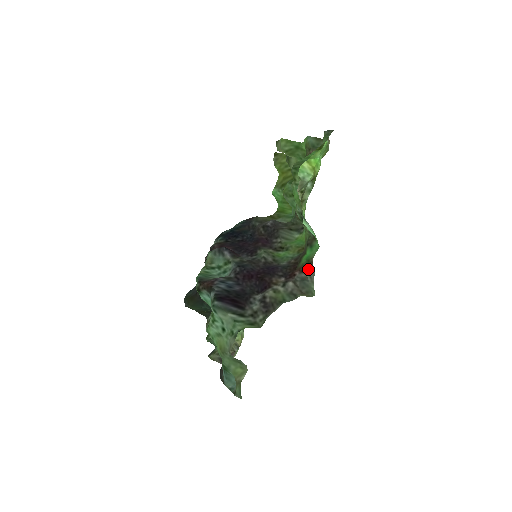
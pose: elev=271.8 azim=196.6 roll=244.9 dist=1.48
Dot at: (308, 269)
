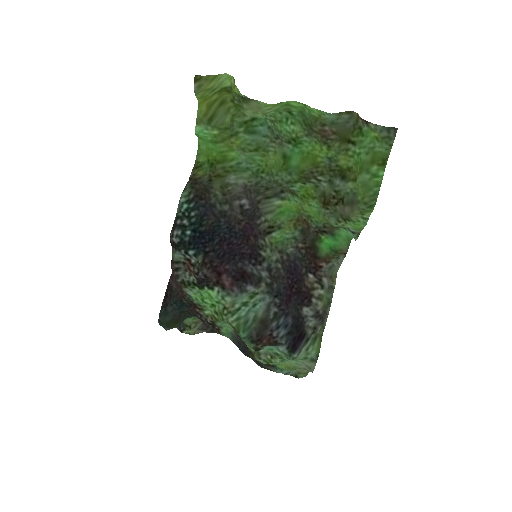
Dot at: (335, 258)
